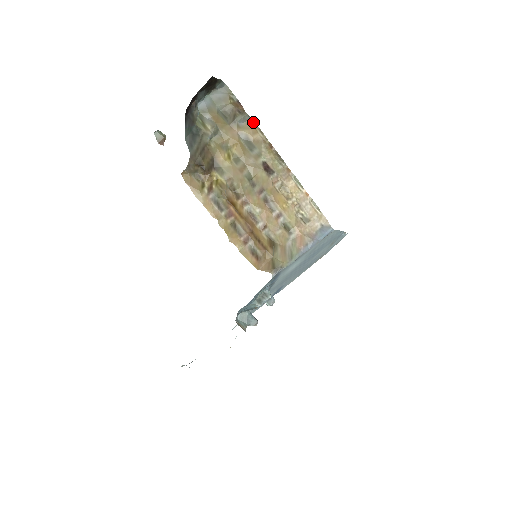
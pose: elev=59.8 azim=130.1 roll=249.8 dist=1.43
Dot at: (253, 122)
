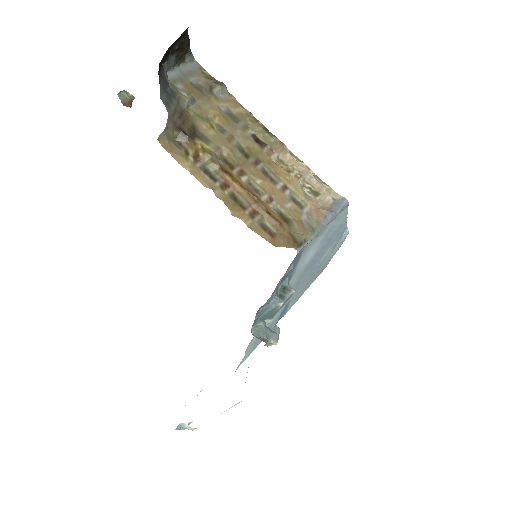
Dot at: (232, 96)
